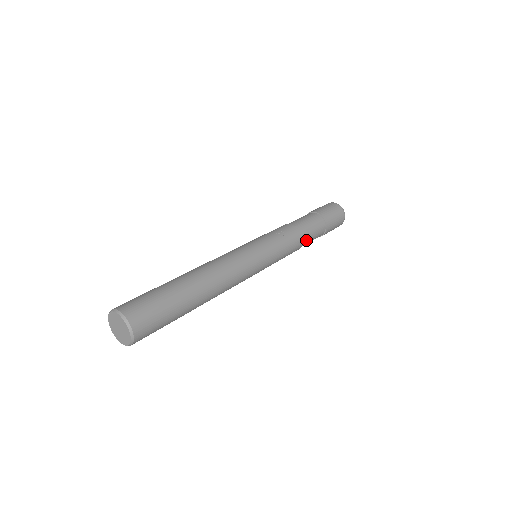
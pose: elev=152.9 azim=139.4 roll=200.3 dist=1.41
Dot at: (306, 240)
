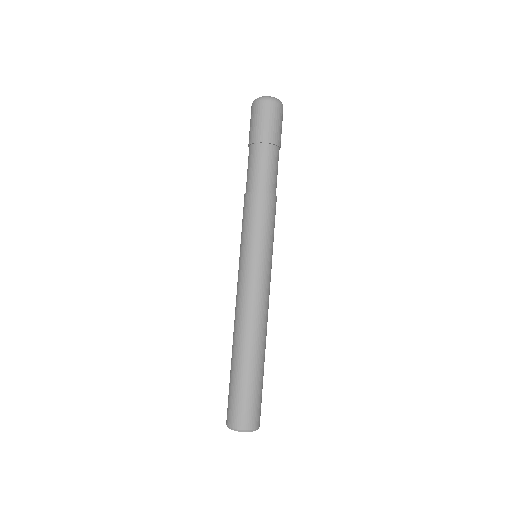
Dot at: (275, 186)
